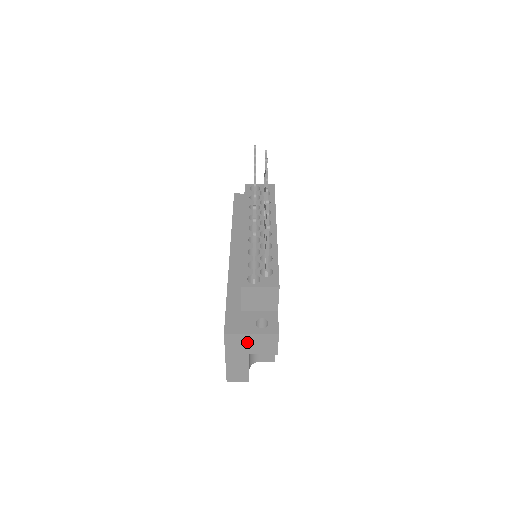
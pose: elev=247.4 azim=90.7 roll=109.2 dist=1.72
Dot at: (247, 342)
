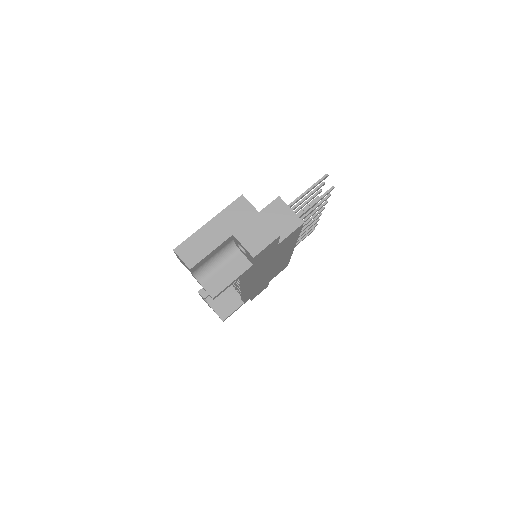
Dot at: (248, 220)
